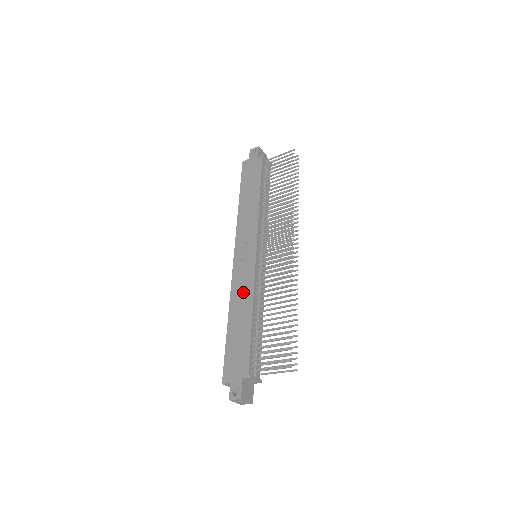
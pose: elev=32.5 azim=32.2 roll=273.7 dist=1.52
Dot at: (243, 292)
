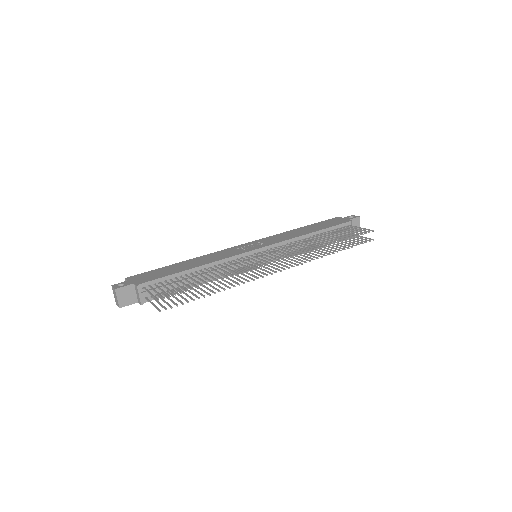
Dot at: (214, 257)
